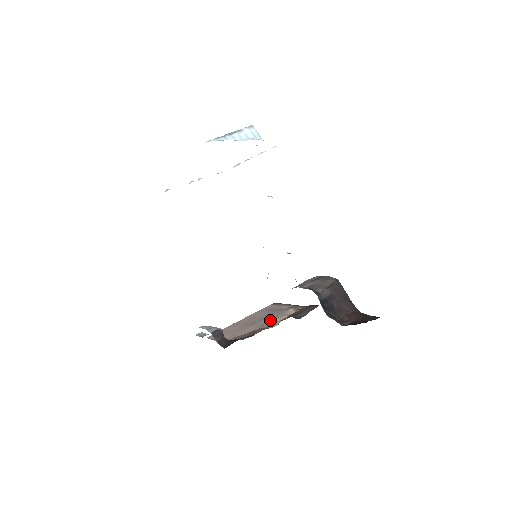
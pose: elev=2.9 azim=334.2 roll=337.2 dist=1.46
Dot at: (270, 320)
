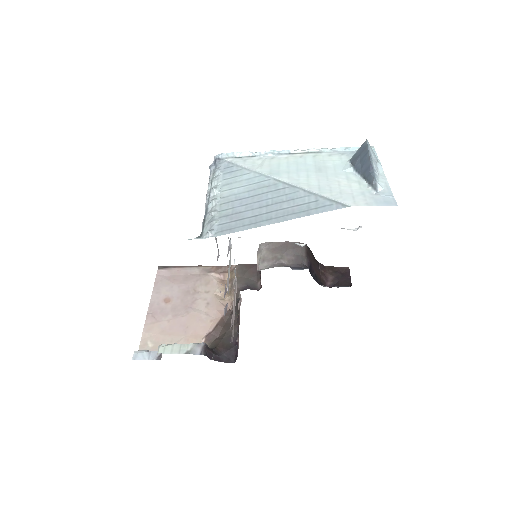
Dot at: (210, 298)
